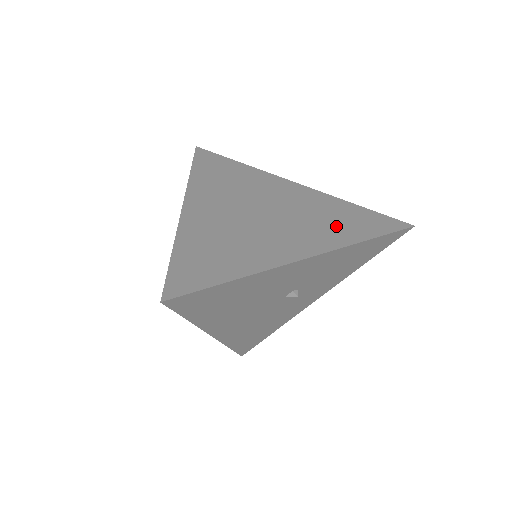
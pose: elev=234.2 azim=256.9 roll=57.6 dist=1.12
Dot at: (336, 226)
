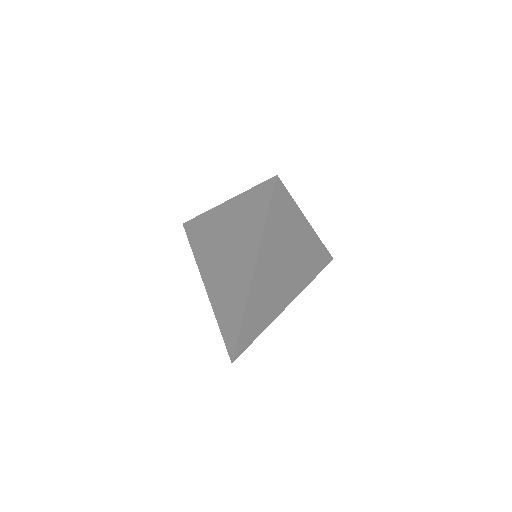
Dot at: (308, 272)
